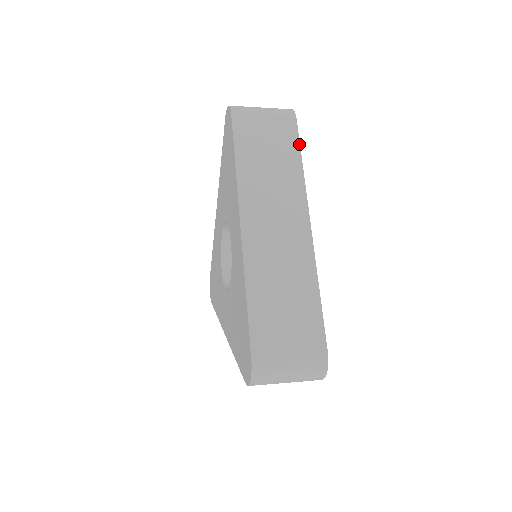
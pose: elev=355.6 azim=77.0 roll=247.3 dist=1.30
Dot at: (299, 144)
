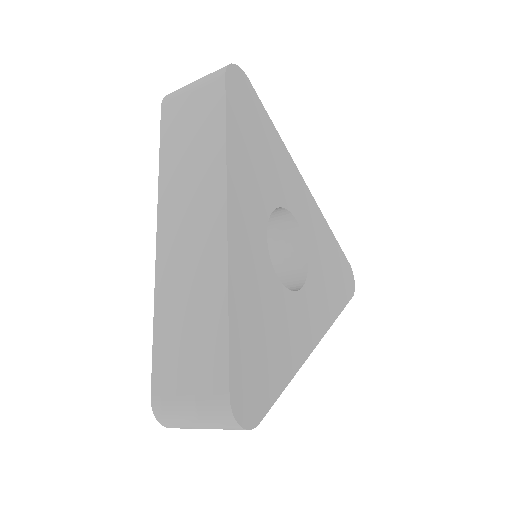
Dot at: (225, 110)
